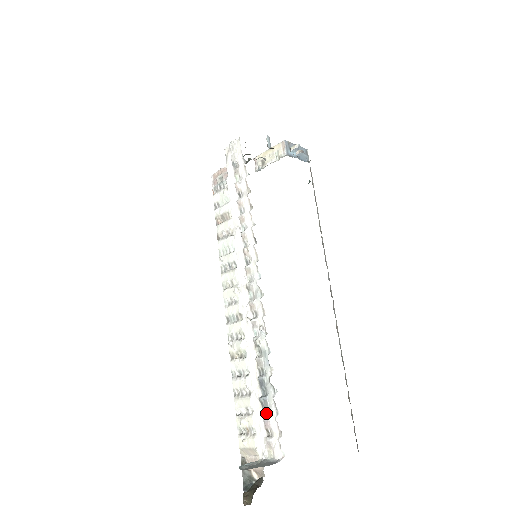
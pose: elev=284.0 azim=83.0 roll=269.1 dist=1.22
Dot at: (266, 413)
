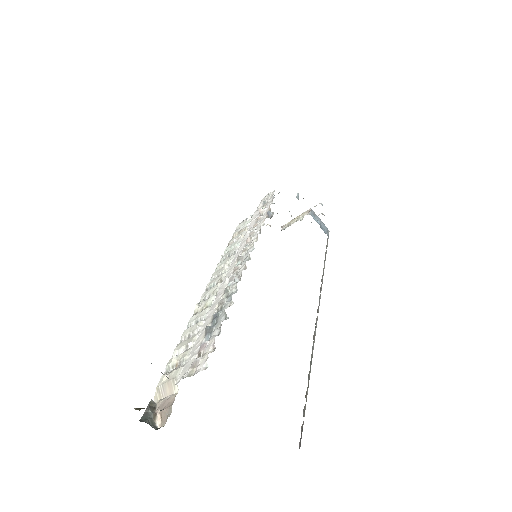
Dot at: occluded
